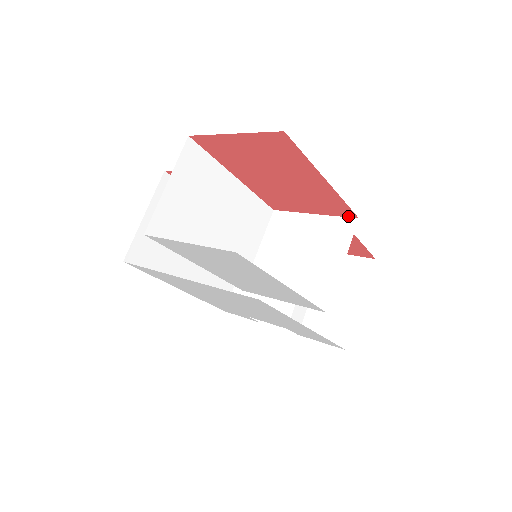
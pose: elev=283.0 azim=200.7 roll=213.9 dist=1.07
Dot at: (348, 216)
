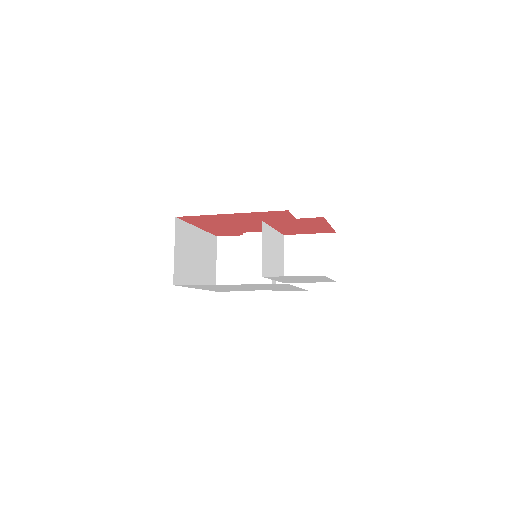
Dot at: (330, 232)
